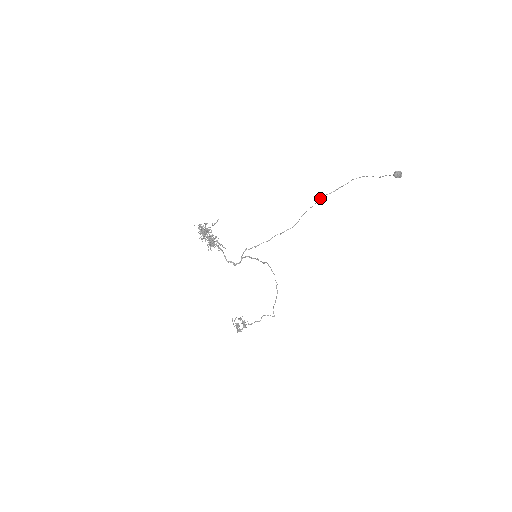
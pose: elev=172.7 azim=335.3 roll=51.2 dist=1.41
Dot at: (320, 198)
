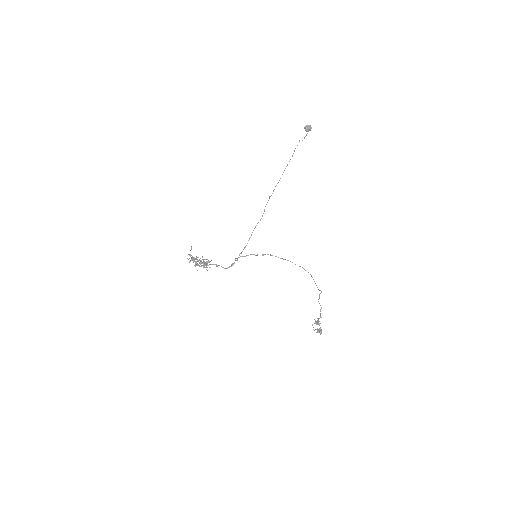
Dot at: (274, 189)
